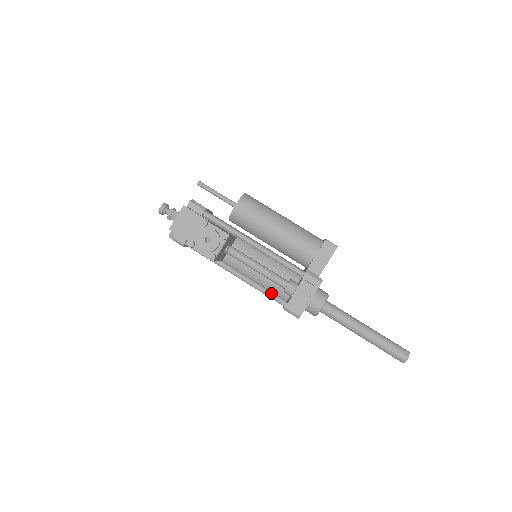
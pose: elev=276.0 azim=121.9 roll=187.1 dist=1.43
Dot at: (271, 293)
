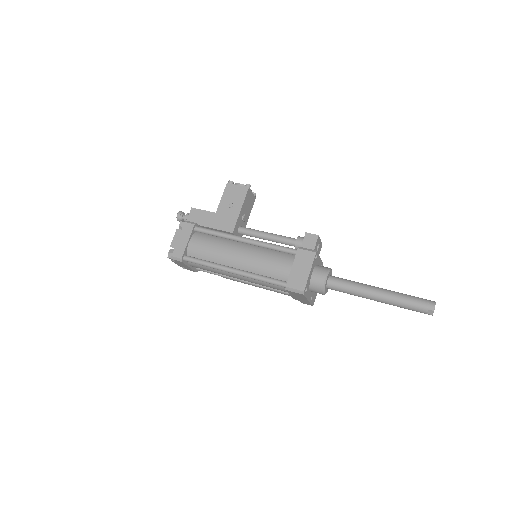
Dot at: (282, 247)
